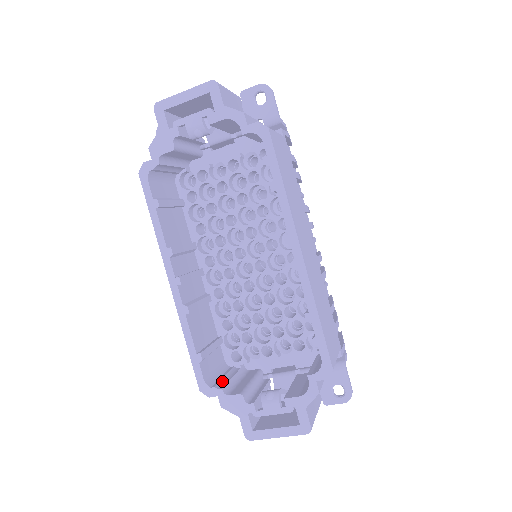
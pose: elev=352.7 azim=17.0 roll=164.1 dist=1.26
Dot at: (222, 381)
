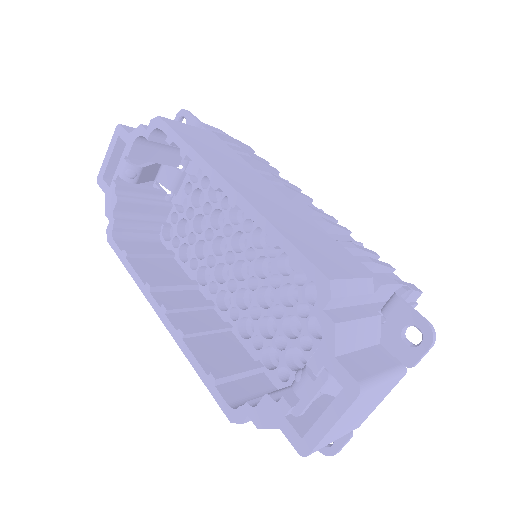
Dot at: occluded
